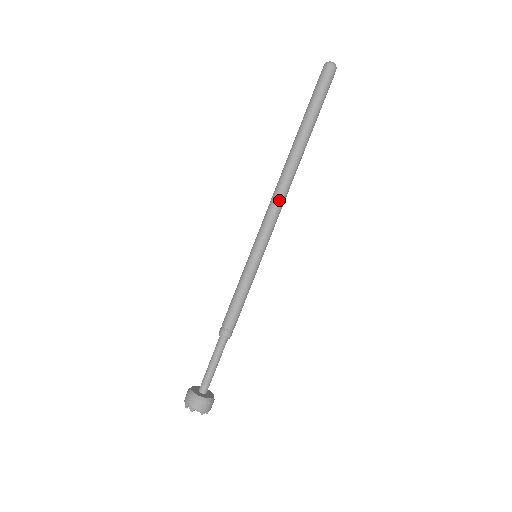
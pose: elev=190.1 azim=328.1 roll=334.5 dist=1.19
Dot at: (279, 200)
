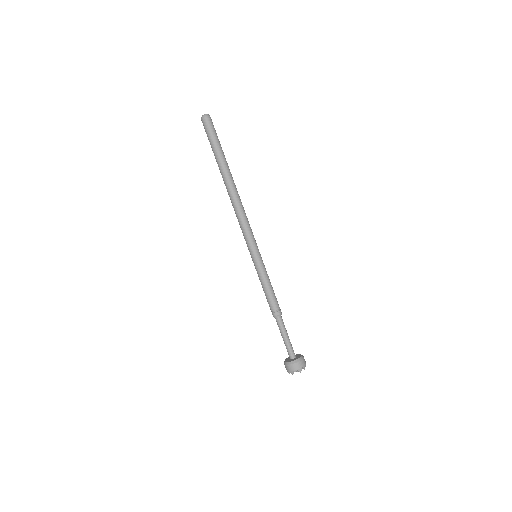
Dot at: (240, 215)
